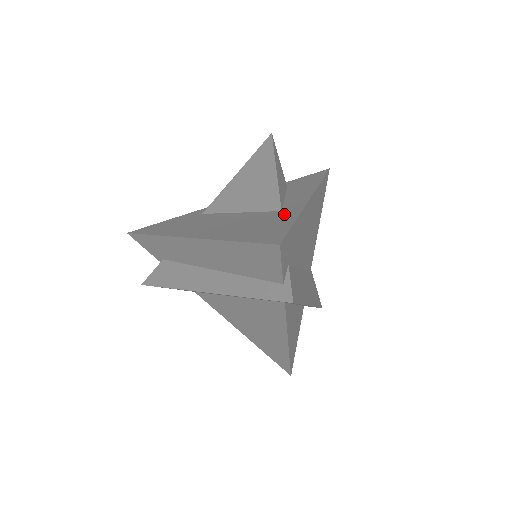
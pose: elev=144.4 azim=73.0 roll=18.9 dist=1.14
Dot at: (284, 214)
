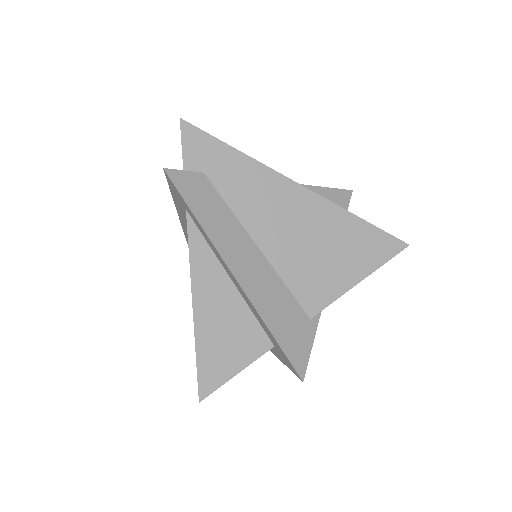
Dot at: occluded
